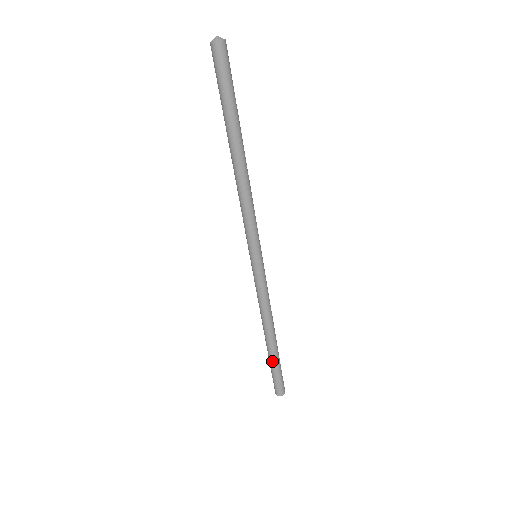
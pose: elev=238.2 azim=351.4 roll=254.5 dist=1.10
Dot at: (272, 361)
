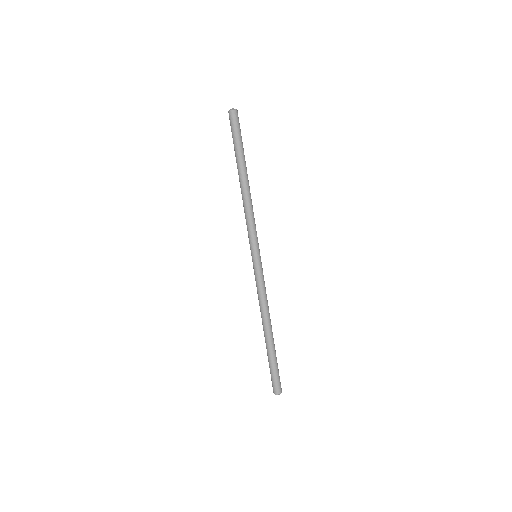
Dot at: (268, 354)
